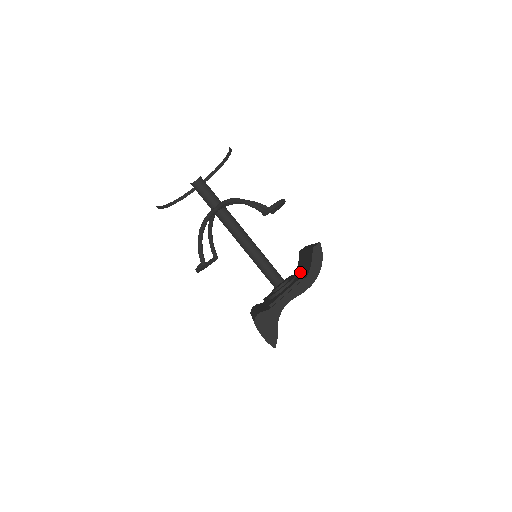
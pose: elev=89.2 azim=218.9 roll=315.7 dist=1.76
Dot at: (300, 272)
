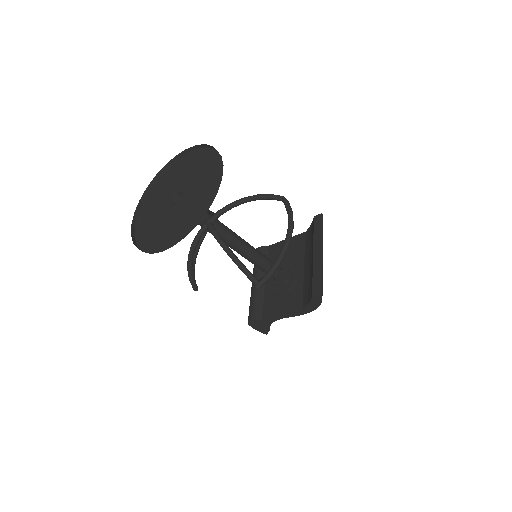
Dot at: (305, 261)
